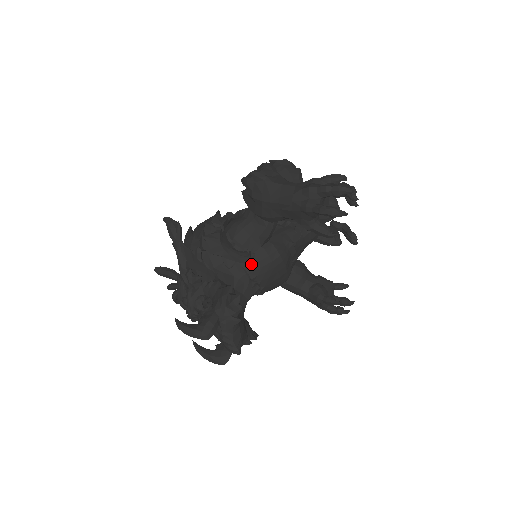
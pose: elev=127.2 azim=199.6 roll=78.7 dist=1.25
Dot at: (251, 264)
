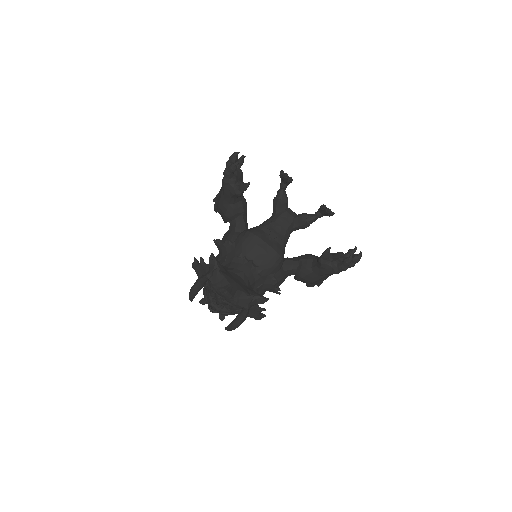
Dot at: (235, 248)
